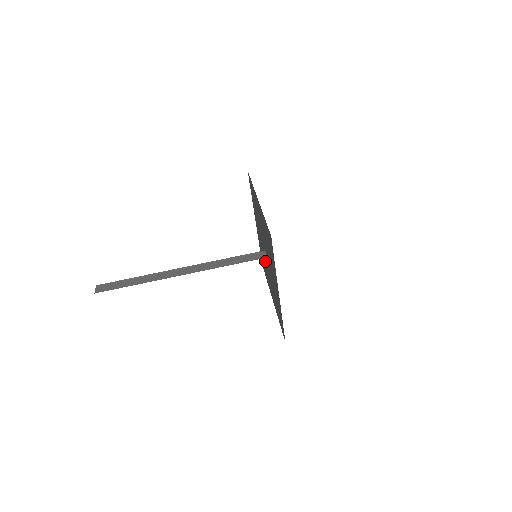
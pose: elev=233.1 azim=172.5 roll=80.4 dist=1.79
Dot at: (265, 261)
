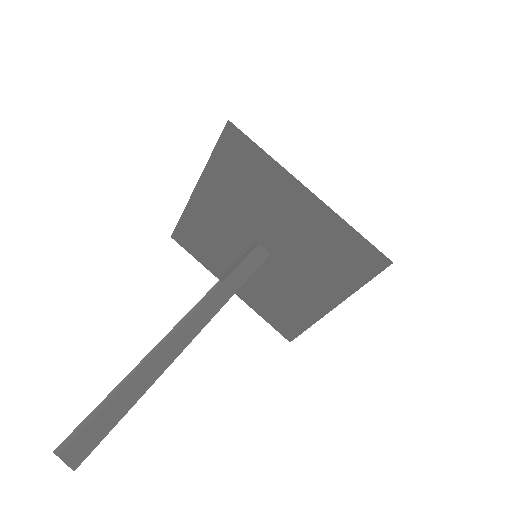
Dot at: (233, 248)
